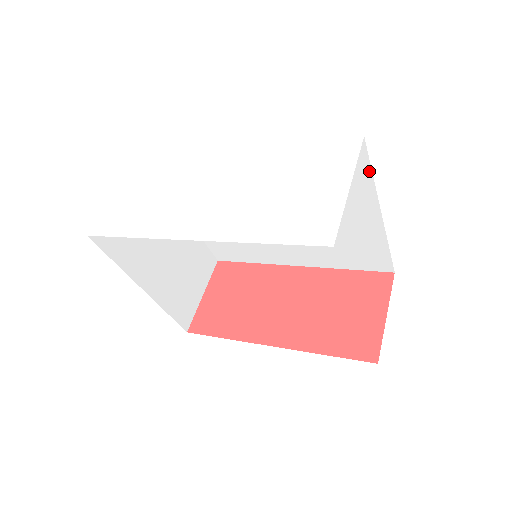
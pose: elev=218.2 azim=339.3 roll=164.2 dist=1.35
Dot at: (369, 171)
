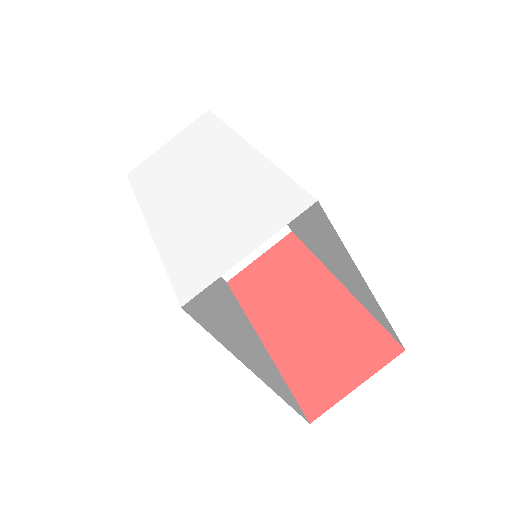
Dot at: (339, 238)
